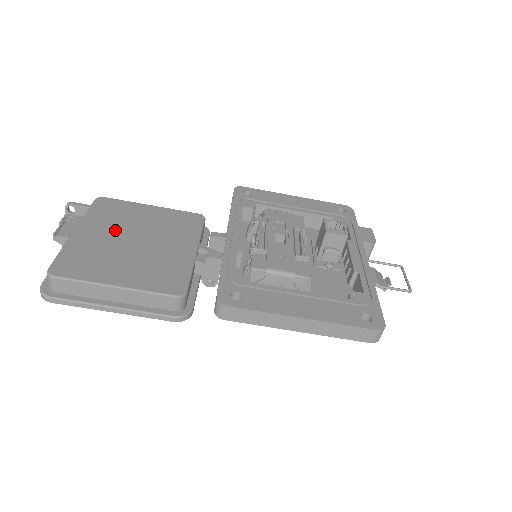
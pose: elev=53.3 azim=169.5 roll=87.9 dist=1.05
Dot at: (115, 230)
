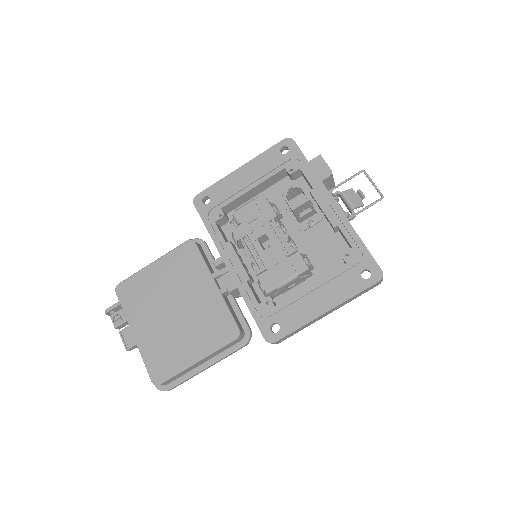
Dot at: (154, 312)
